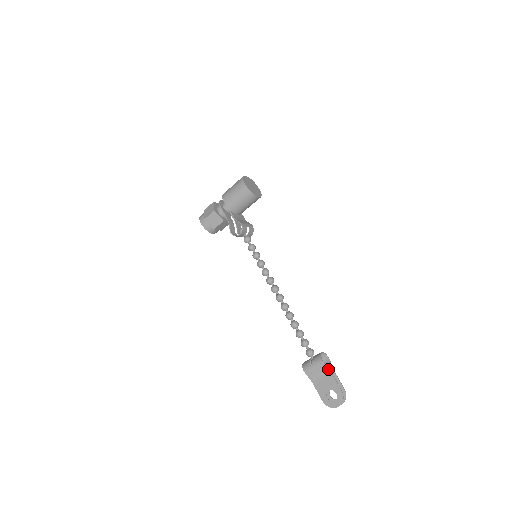
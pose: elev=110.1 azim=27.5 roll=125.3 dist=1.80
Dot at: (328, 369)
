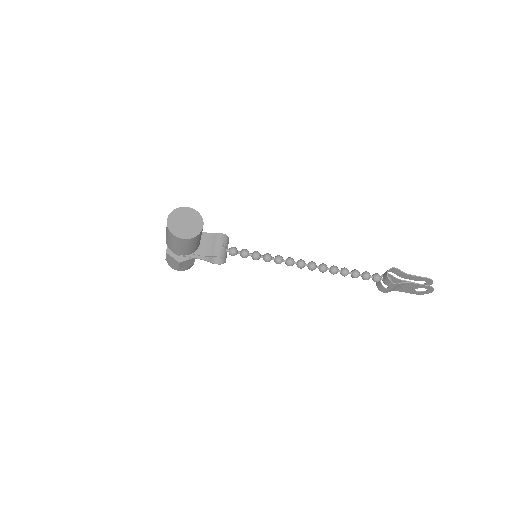
Dot at: (404, 283)
